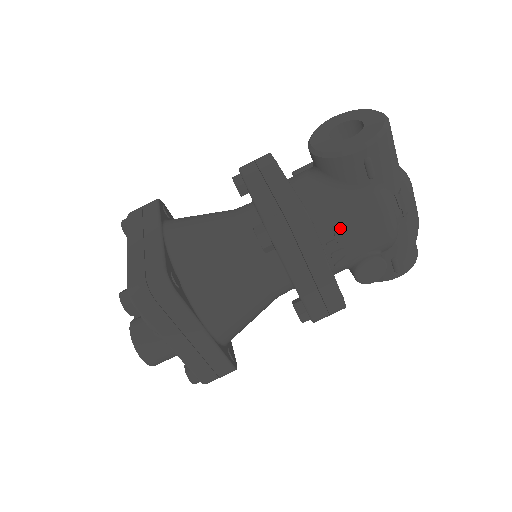
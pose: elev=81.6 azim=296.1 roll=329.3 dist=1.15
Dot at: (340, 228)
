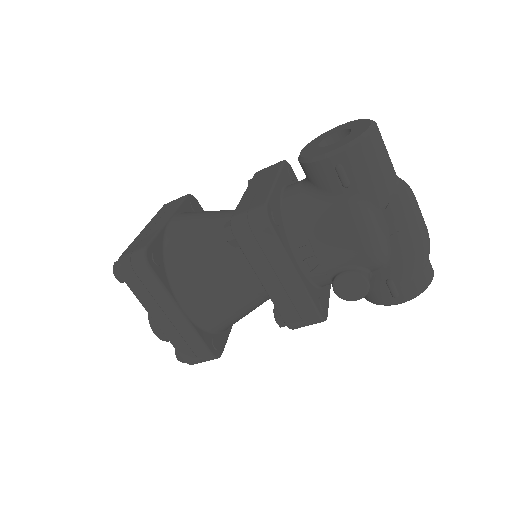
Dot at: (312, 235)
